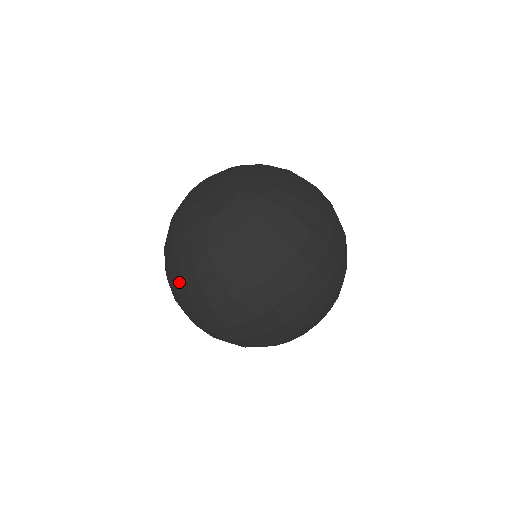
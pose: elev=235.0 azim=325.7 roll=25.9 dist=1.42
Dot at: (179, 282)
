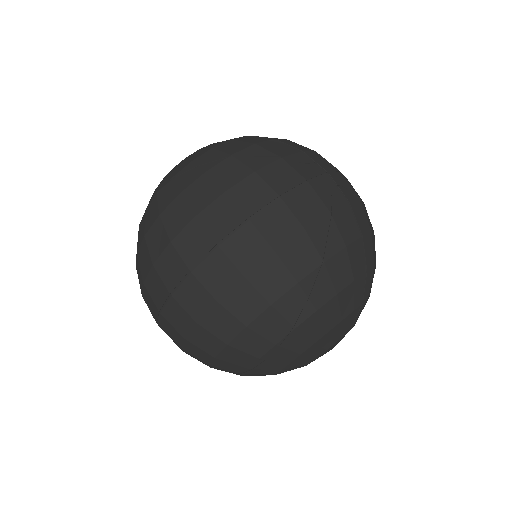
Dot at: (170, 199)
